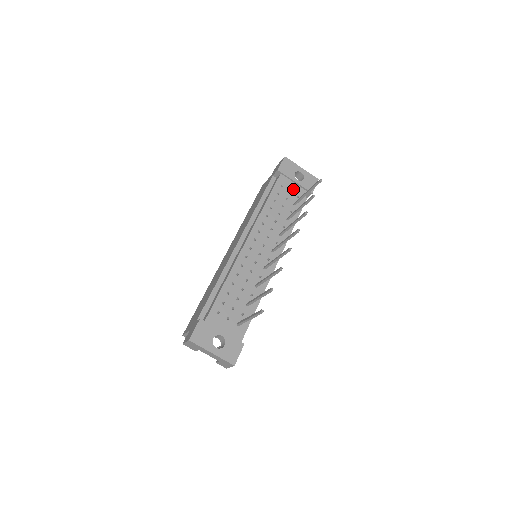
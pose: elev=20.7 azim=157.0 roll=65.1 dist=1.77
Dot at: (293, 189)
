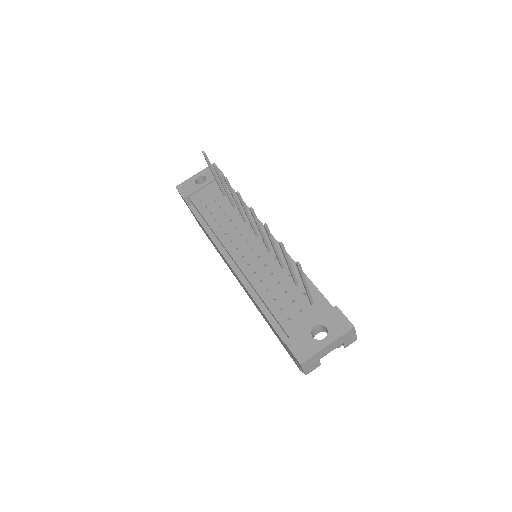
Dot at: (209, 191)
